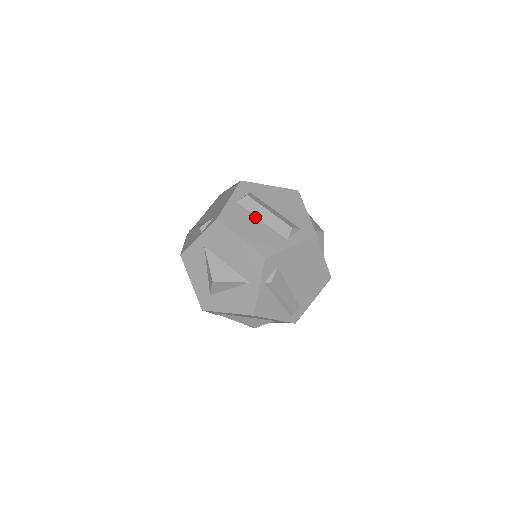
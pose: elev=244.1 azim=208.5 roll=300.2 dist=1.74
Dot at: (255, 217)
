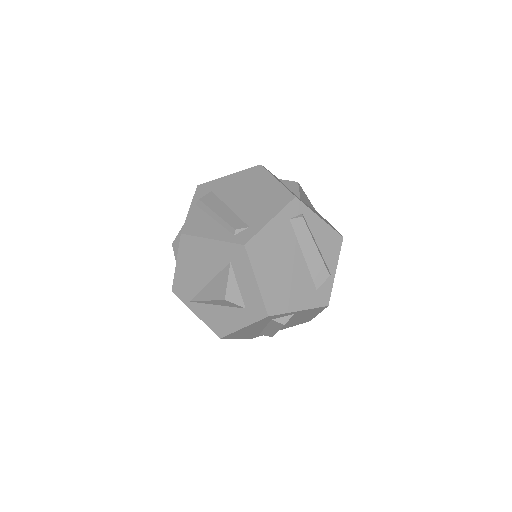
Dot at: occluded
